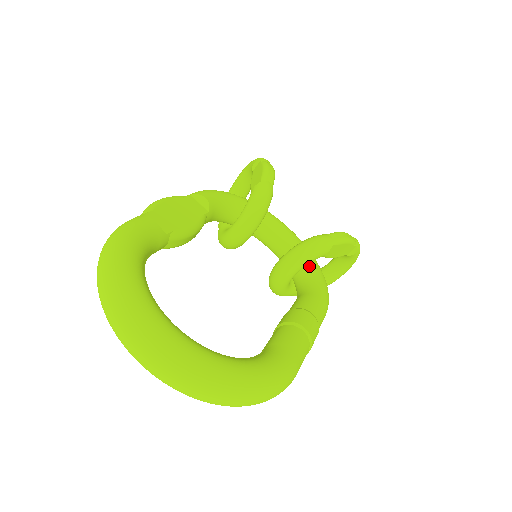
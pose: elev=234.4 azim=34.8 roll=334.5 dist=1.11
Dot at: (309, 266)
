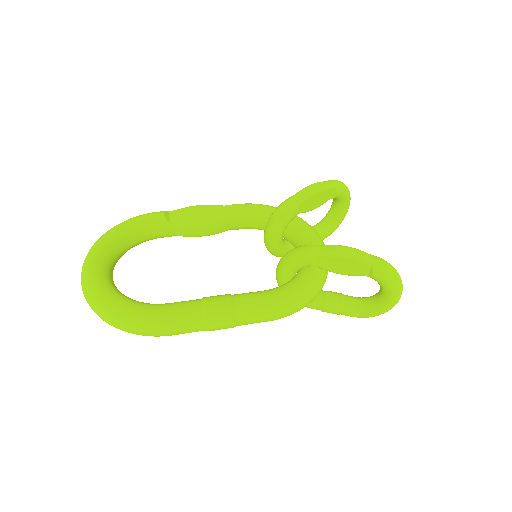
Dot at: (300, 274)
